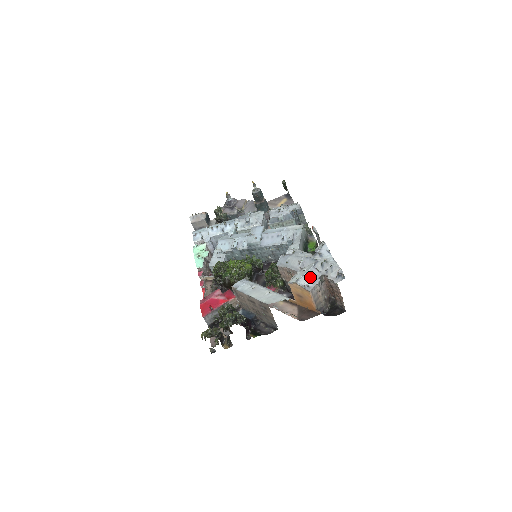
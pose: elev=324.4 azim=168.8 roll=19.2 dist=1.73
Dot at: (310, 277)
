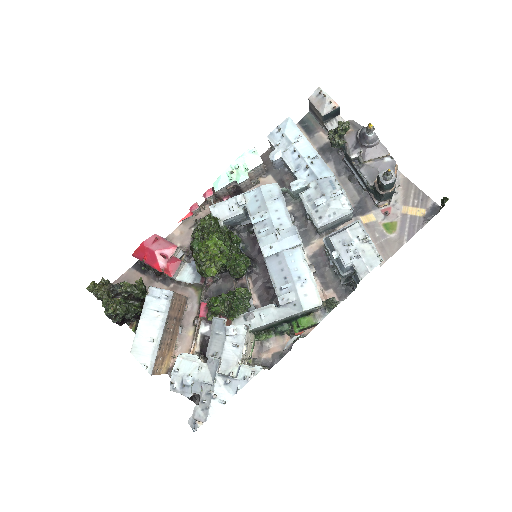
Dot at: (186, 385)
